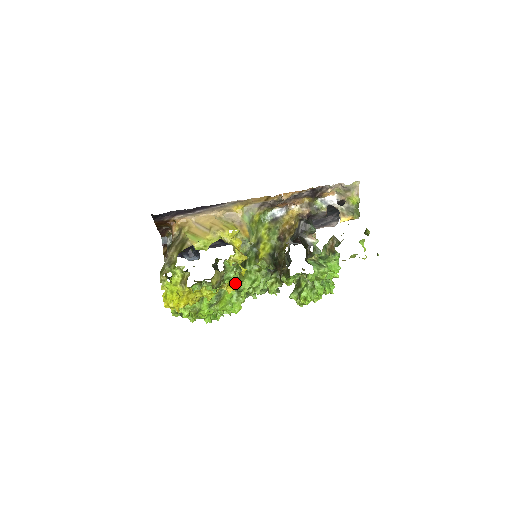
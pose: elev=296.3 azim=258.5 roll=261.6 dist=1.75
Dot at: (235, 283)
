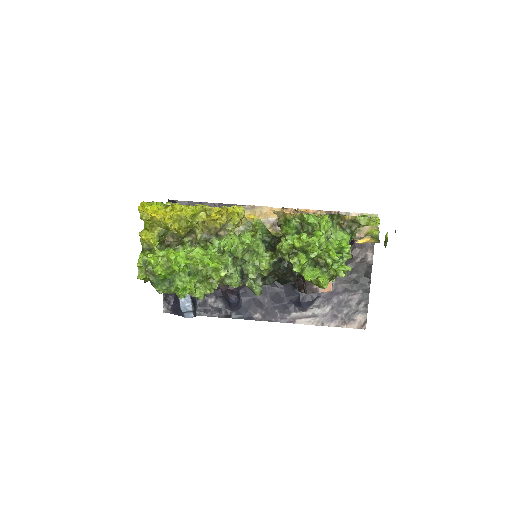
Dot at: occluded
